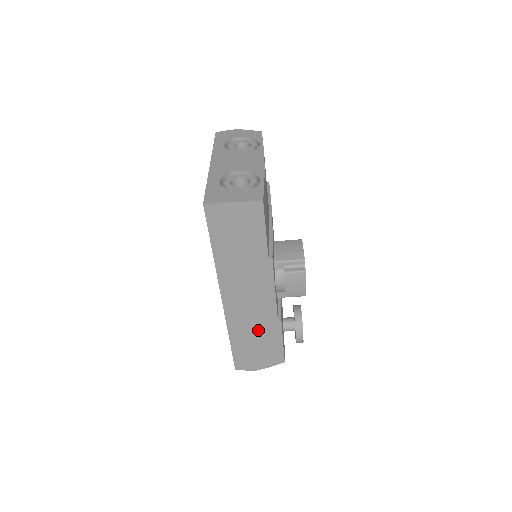
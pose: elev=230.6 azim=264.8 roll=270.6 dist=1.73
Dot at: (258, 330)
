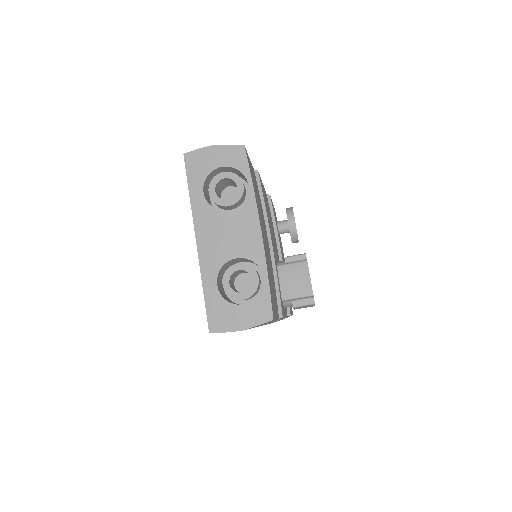
Dot at: occluded
